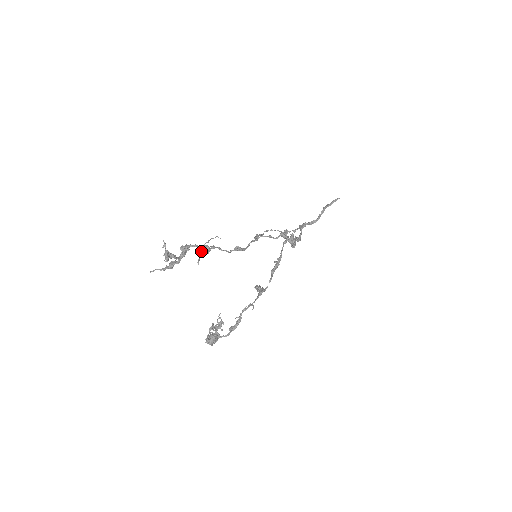
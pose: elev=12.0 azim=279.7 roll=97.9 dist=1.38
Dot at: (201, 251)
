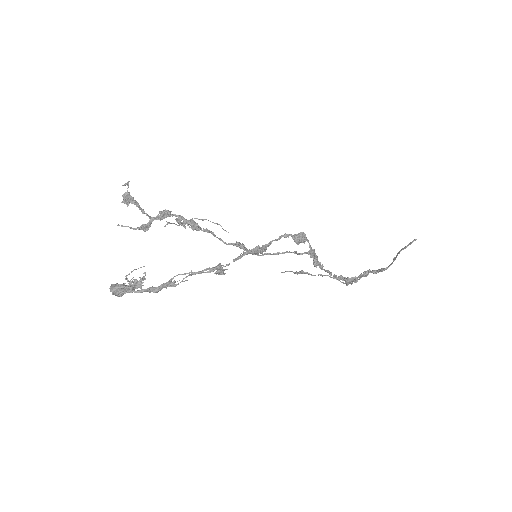
Dot at: (181, 220)
